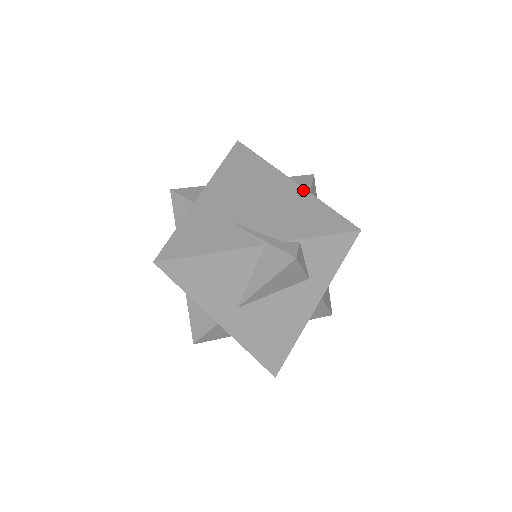
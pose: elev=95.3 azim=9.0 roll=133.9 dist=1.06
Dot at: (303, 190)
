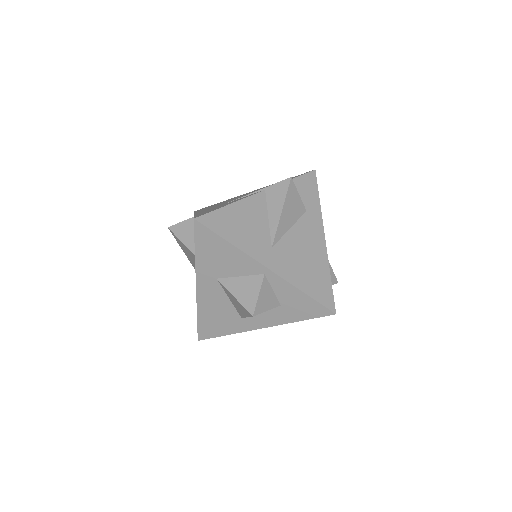
Dot at: occluded
